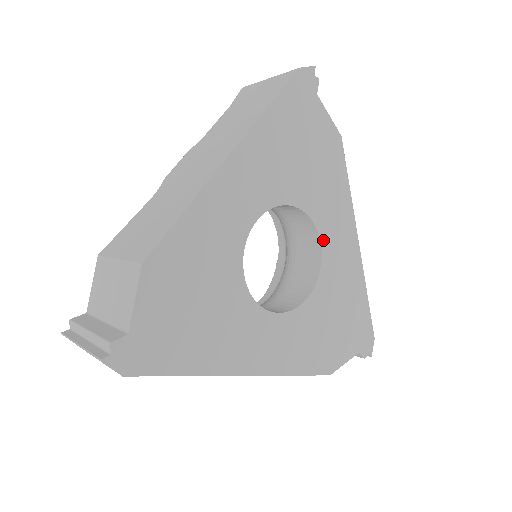
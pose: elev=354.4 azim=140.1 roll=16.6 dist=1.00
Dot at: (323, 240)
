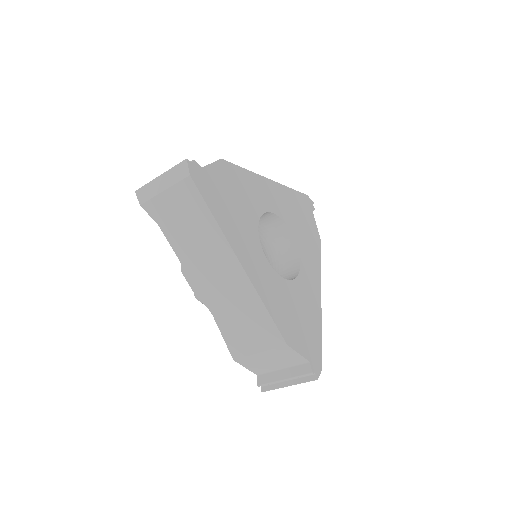
Dot at: (302, 266)
